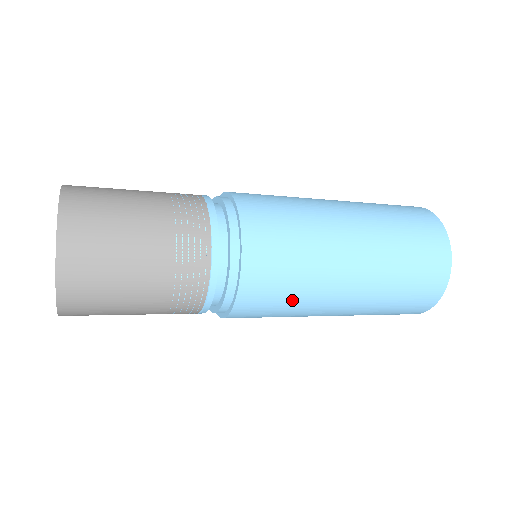
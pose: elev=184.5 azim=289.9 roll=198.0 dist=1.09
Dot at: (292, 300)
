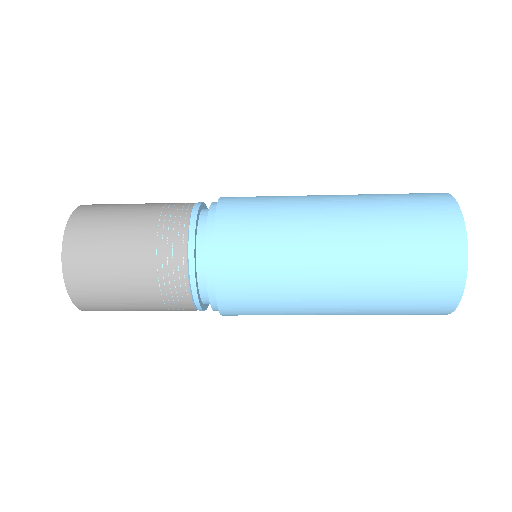
Dot at: (274, 255)
